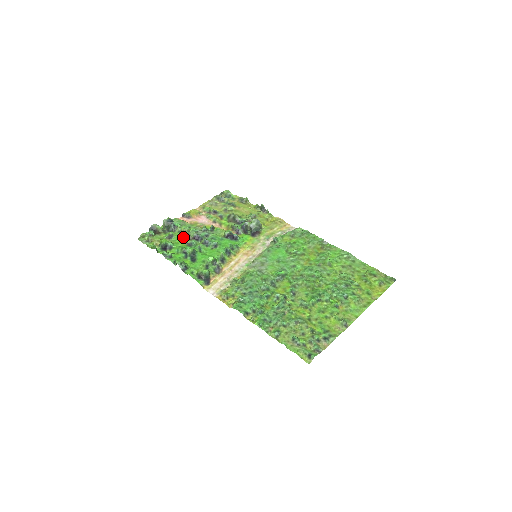
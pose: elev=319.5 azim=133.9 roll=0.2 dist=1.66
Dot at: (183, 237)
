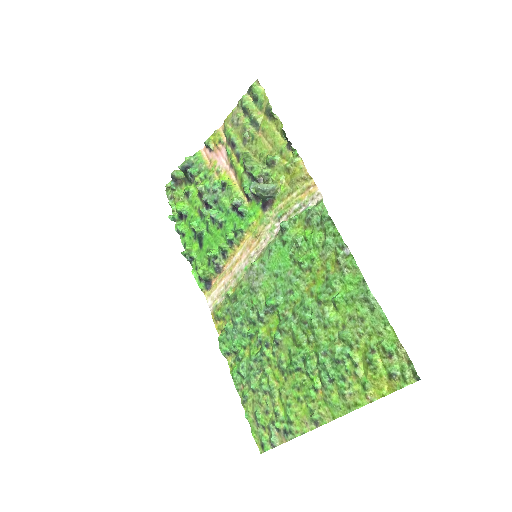
Dot at: (198, 196)
